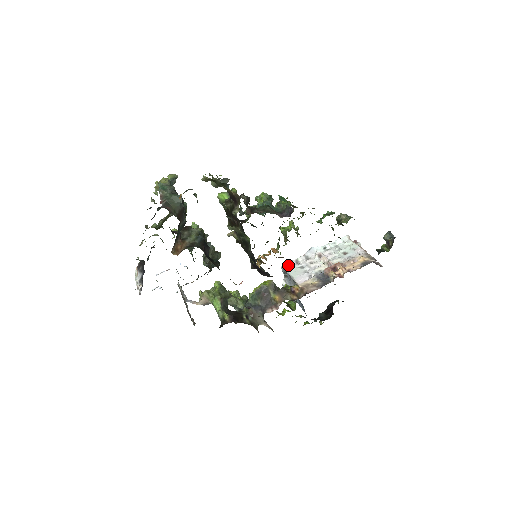
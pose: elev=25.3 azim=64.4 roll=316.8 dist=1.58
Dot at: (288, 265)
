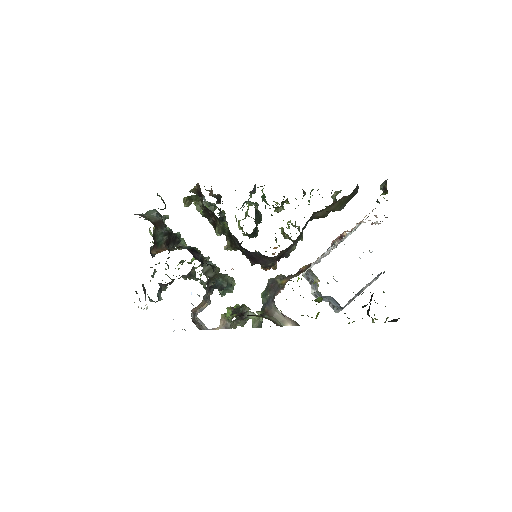
Dot at: (307, 269)
